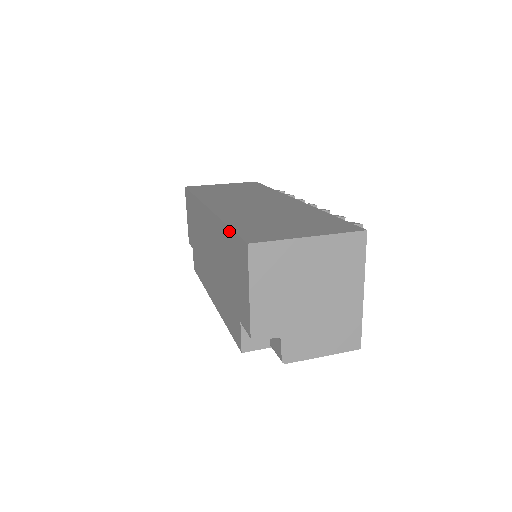
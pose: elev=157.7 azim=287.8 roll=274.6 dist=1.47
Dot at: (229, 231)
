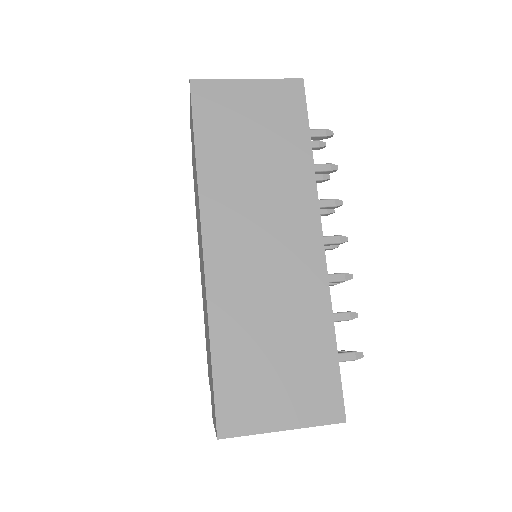
Dot at: (211, 364)
